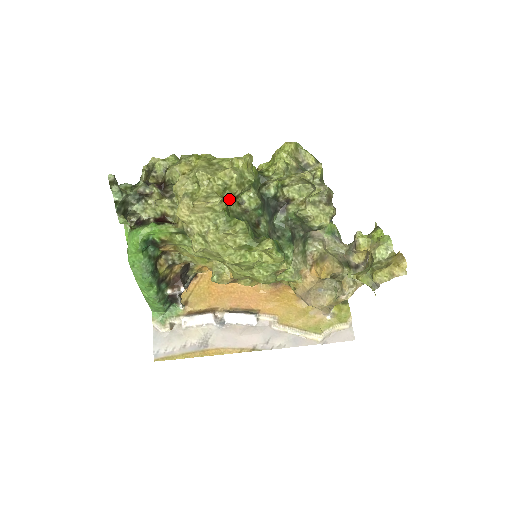
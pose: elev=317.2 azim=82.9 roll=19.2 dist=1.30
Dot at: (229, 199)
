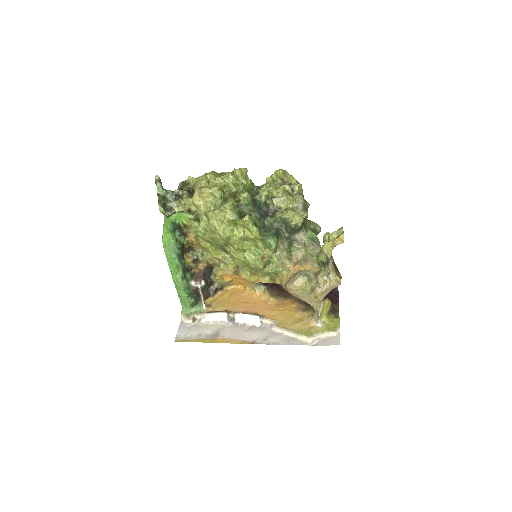
Dot at: (228, 194)
